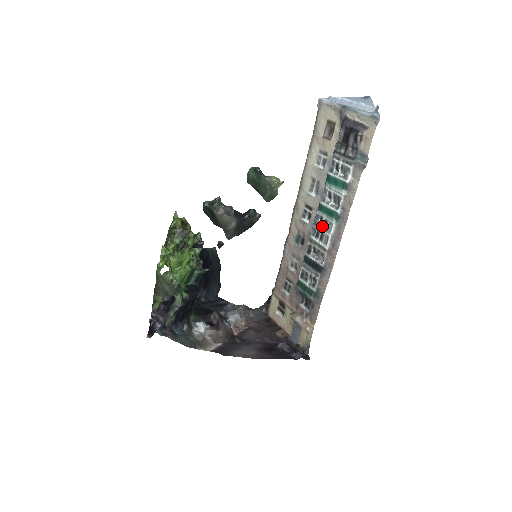
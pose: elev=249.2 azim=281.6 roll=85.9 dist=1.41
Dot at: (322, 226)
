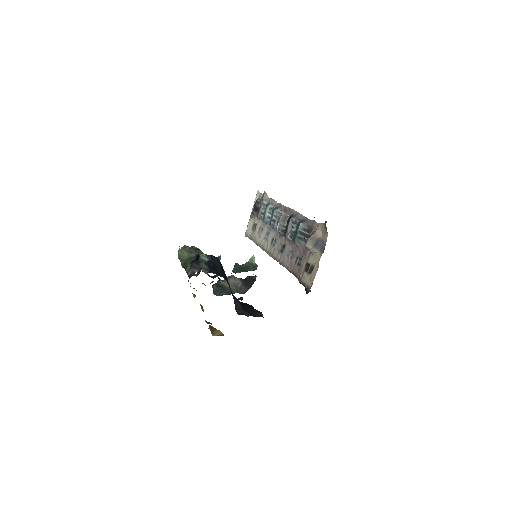
Dot at: (276, 220)
